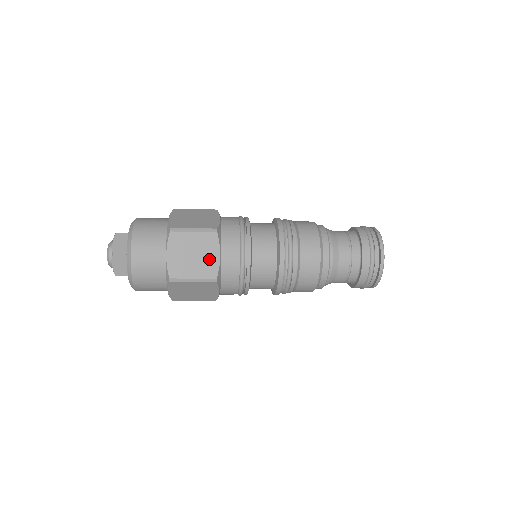
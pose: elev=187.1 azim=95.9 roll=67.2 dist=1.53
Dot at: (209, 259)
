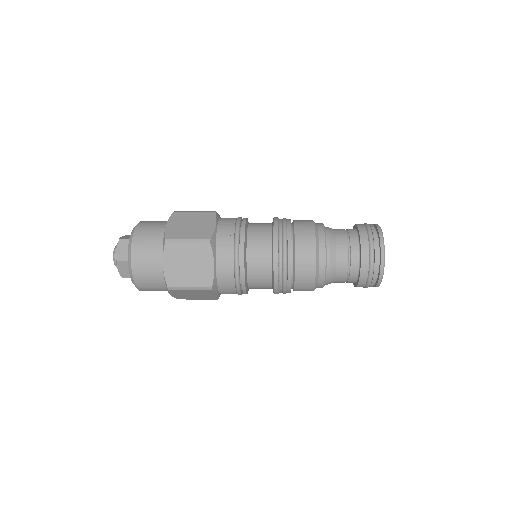
Dot at: (204, 269)
